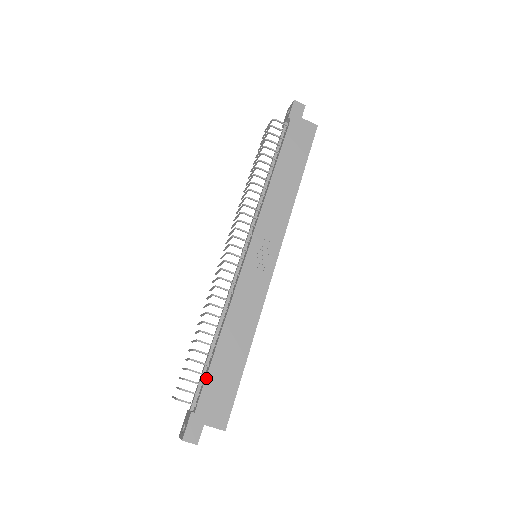
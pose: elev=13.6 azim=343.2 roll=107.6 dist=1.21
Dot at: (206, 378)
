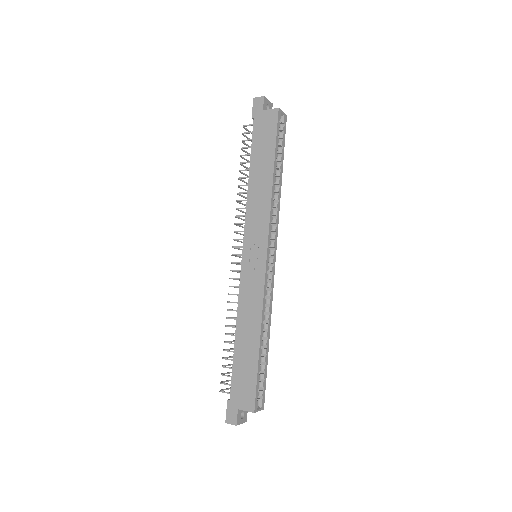
Dot at: (232, 371)
